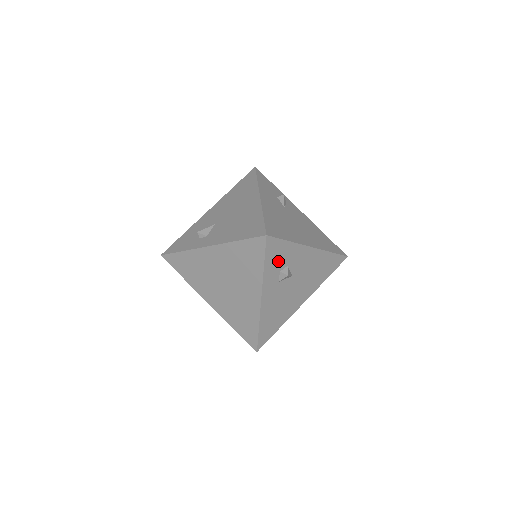
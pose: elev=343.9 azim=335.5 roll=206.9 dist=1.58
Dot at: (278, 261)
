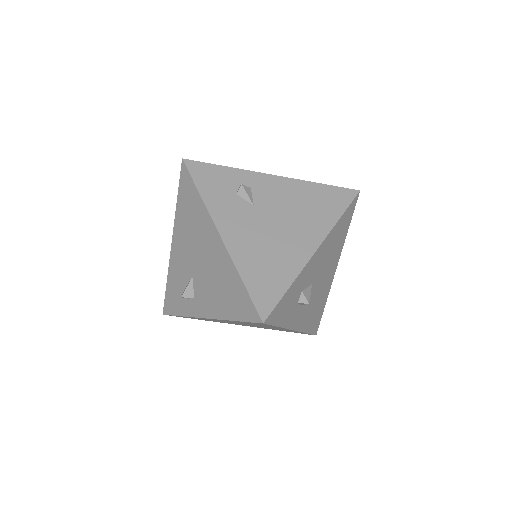
Dot at: (290, 305)
